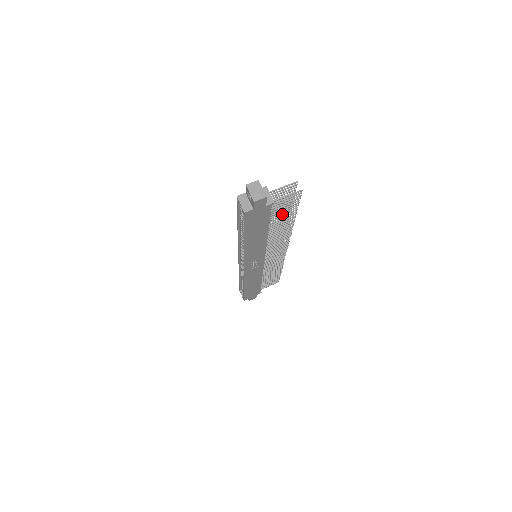
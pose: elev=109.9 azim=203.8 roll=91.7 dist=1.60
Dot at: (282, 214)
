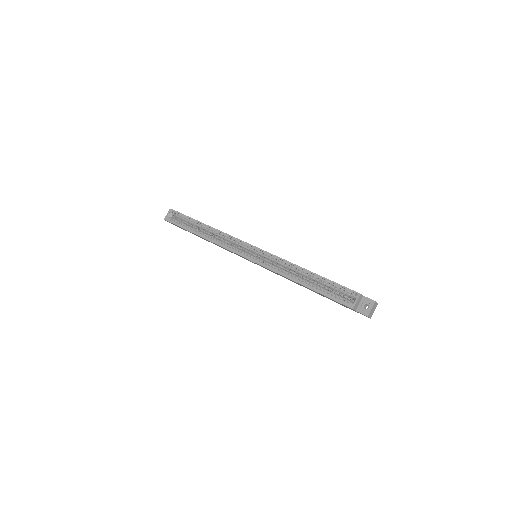
Dot at: occluded
